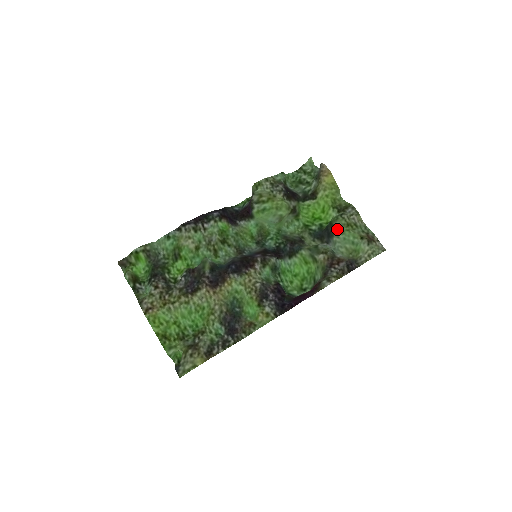
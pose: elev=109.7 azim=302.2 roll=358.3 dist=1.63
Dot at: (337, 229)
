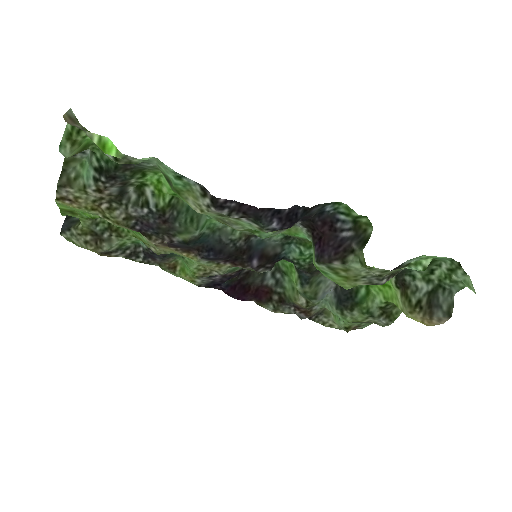
Dot at: (347, 314)
